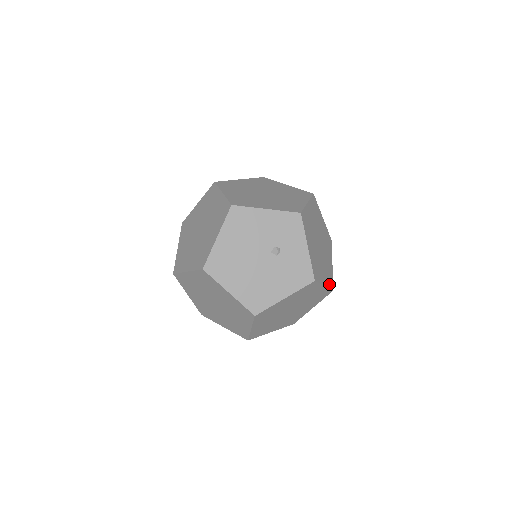
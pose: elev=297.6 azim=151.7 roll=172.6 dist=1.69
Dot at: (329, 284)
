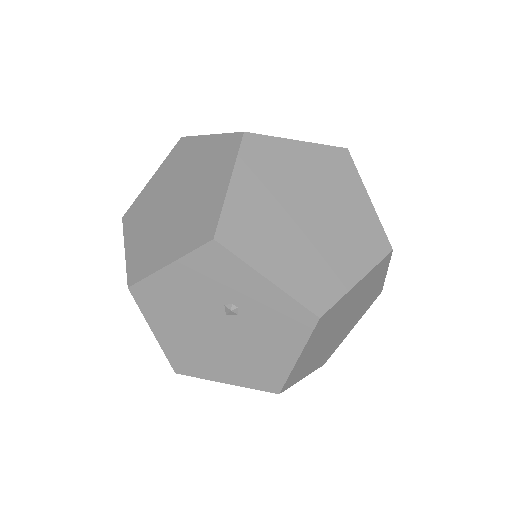
Dot at: (373, 256)
